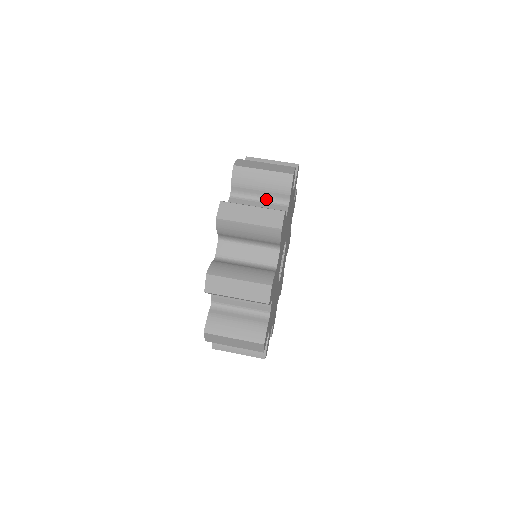
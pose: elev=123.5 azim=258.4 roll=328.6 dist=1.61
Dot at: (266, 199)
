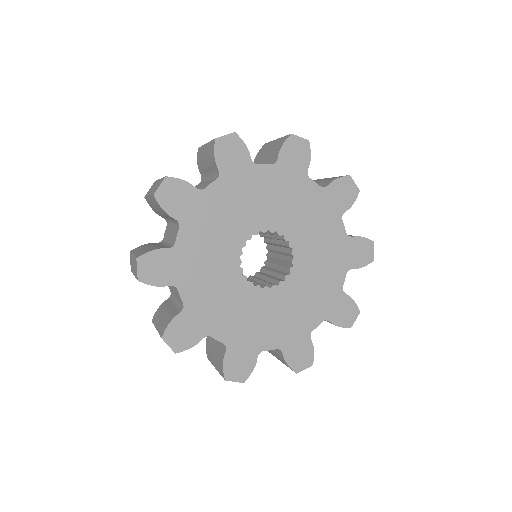
Dot at: occluded
